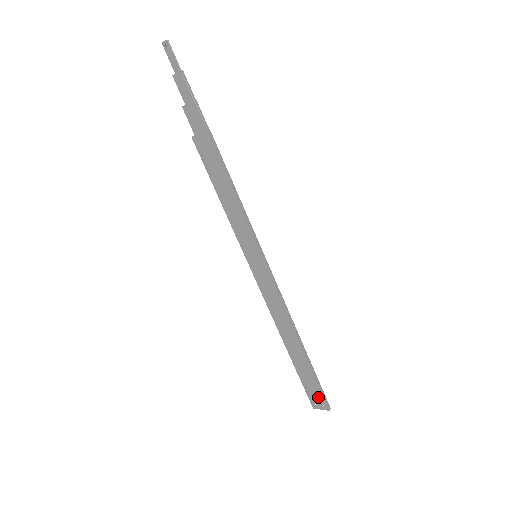
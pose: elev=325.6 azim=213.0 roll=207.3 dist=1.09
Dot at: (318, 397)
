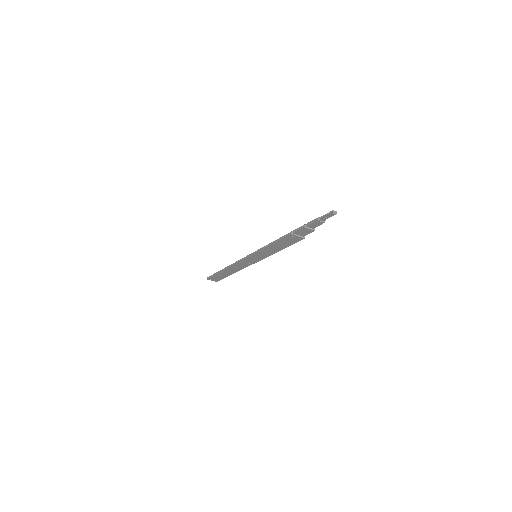
Dot at: (217, 279)
